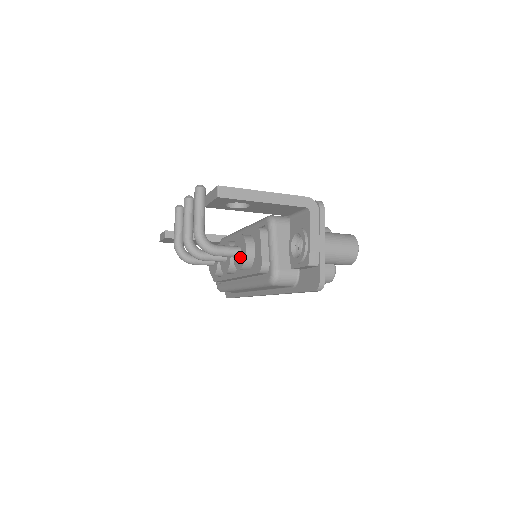
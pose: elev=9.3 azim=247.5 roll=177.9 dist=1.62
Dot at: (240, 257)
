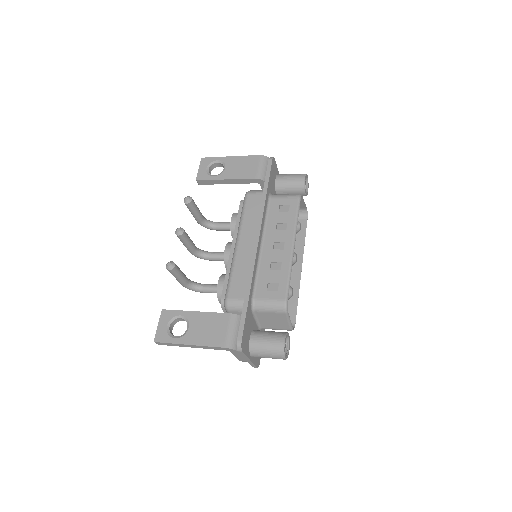
Dot at: occluded
